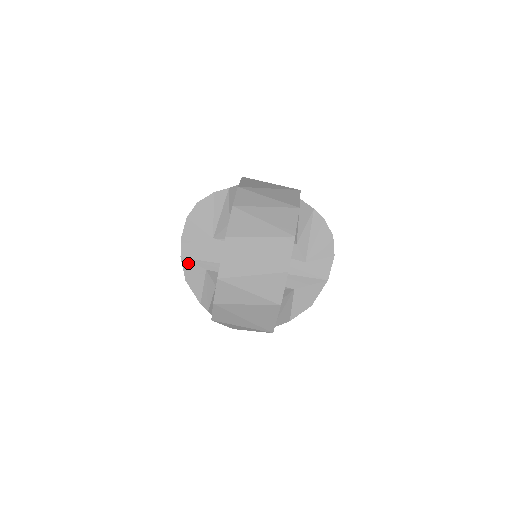
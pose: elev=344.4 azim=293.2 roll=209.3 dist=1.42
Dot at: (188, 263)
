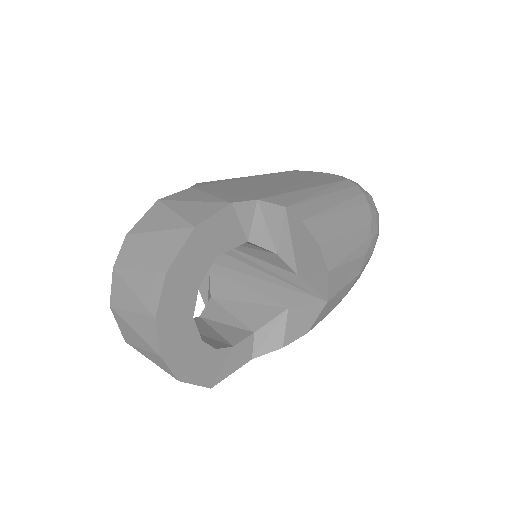
Dot at: occluded
